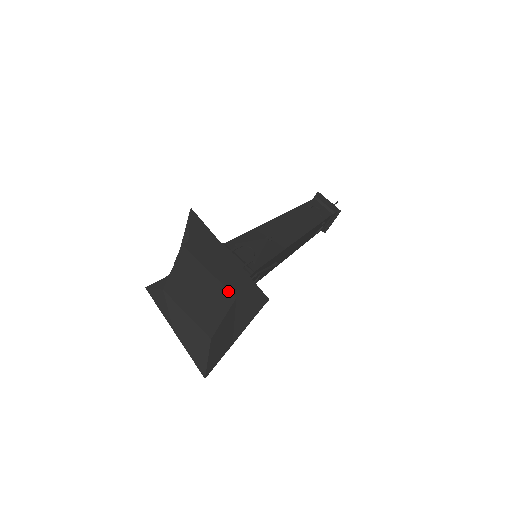
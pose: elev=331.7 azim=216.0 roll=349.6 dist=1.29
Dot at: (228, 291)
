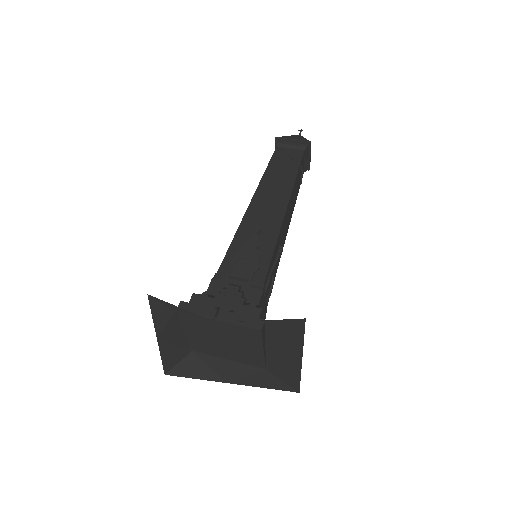
Dot at: (264, 364)
